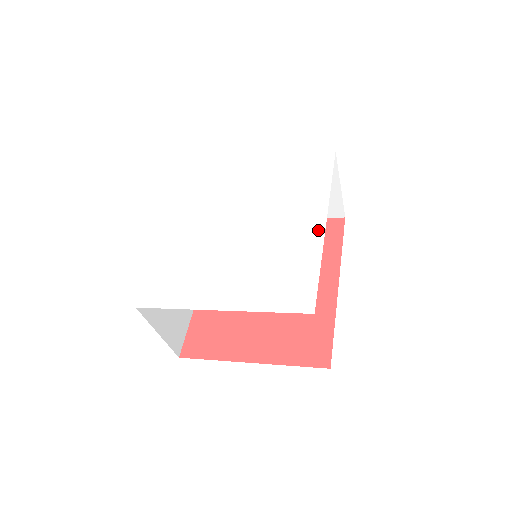
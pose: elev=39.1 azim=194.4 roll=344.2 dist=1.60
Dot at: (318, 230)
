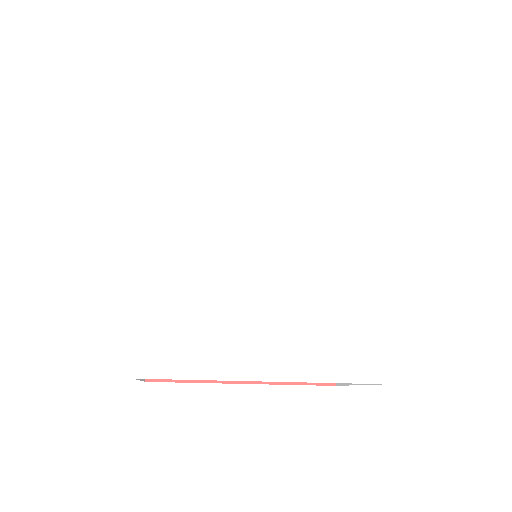
Dot at: (372, 256)
